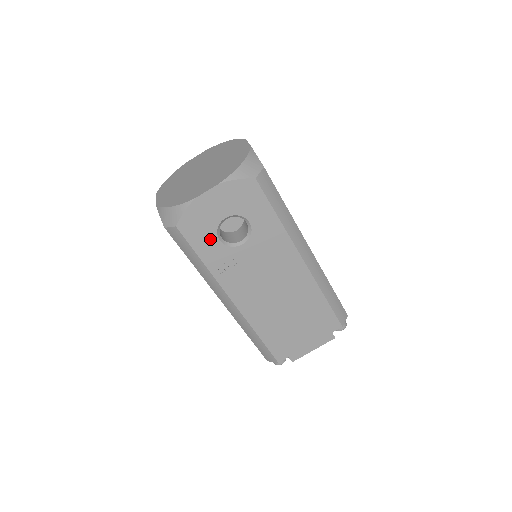
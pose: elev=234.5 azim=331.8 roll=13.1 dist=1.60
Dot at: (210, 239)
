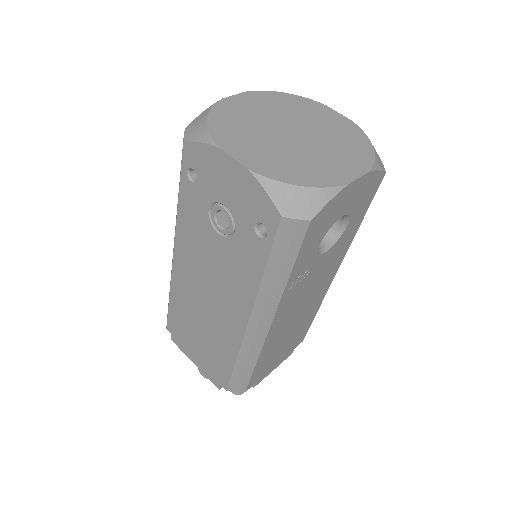
Dot at: (316, 242)
